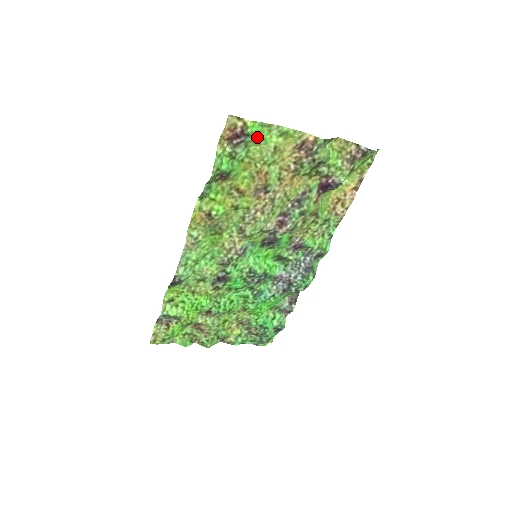
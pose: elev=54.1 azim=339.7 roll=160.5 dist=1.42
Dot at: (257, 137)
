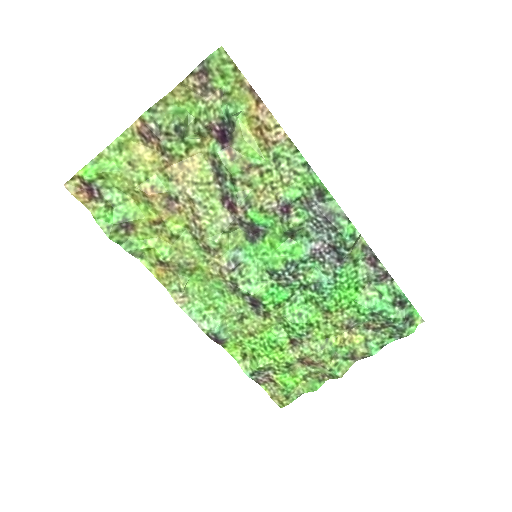
Dot at: (103, 174)
